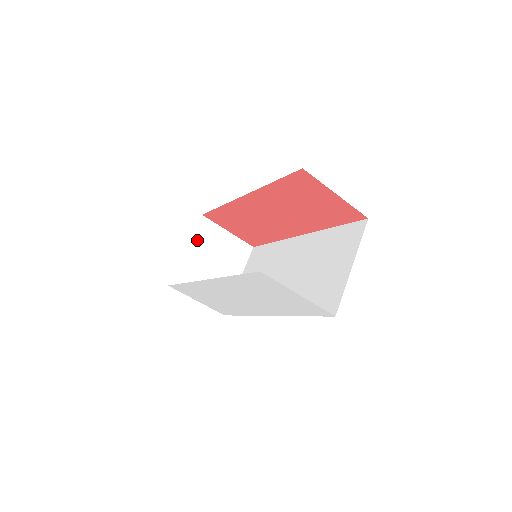
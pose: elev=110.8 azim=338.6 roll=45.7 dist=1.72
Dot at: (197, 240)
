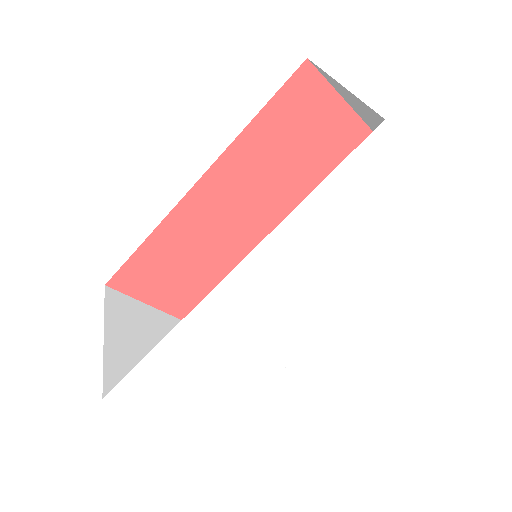
Dot at: (115, 320)
